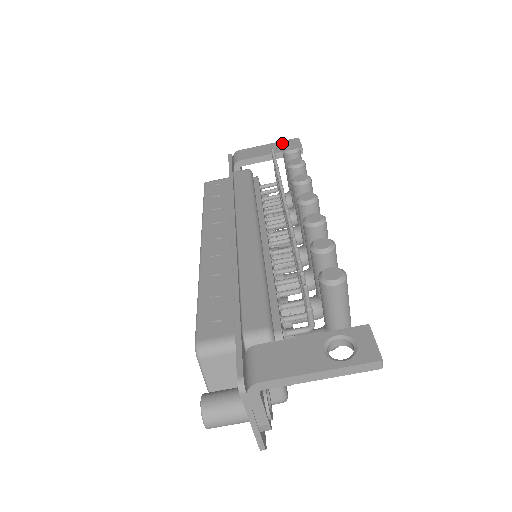
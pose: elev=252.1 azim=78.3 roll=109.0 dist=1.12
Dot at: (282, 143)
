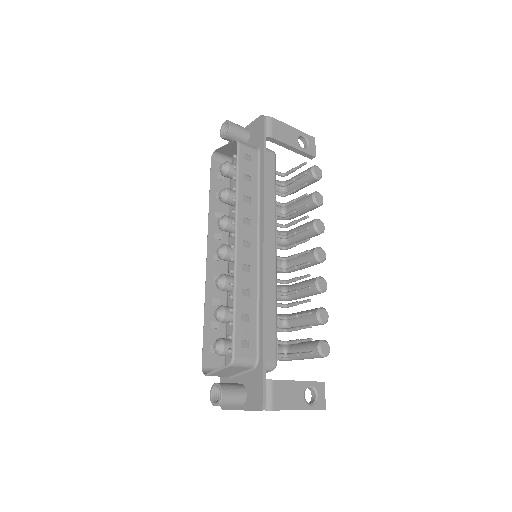
Dot at: (304, 136)
